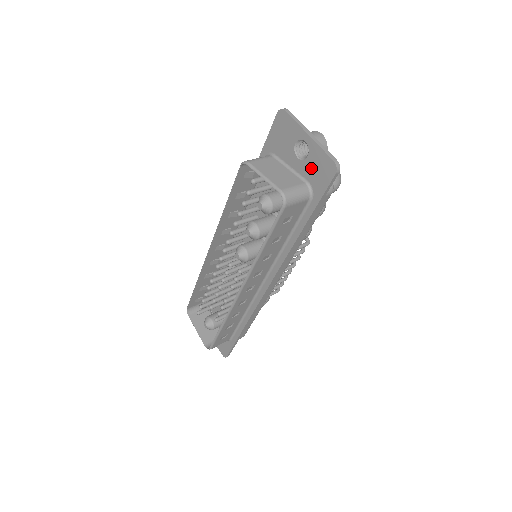
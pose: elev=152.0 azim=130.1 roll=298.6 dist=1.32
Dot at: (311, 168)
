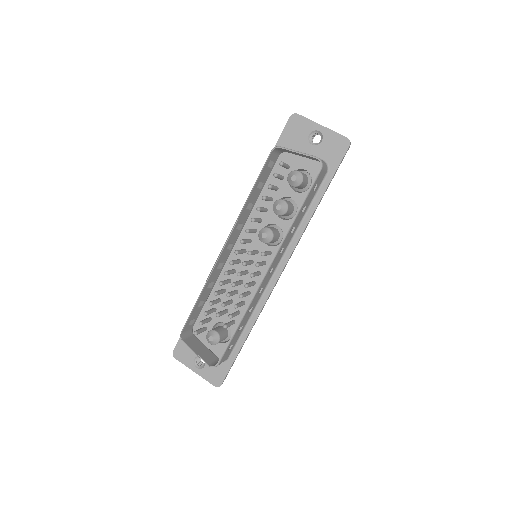
Dot at: (326, 148)
